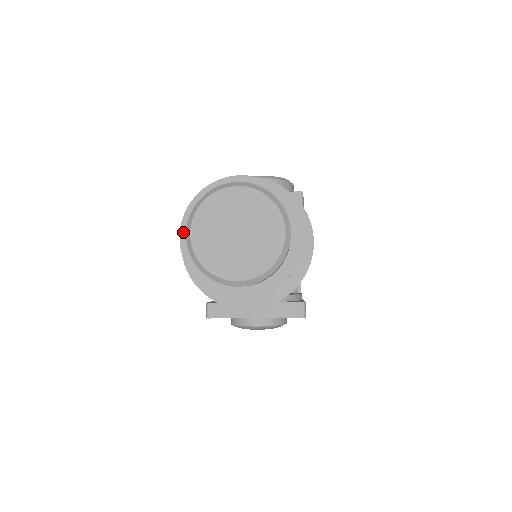
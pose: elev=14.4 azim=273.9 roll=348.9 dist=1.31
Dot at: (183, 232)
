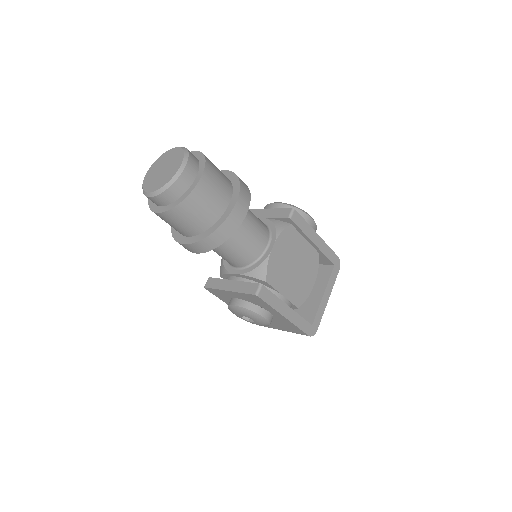
Dot at: occluded
